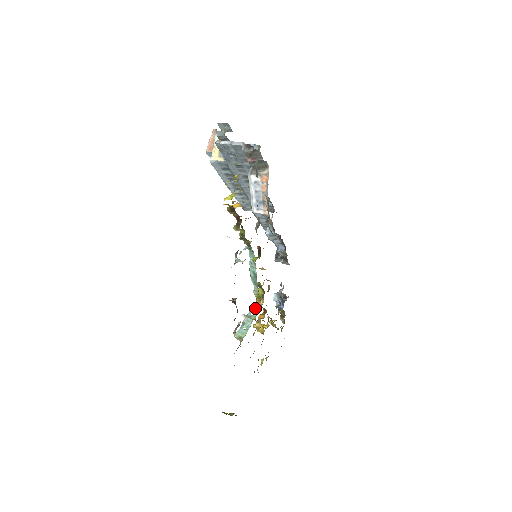
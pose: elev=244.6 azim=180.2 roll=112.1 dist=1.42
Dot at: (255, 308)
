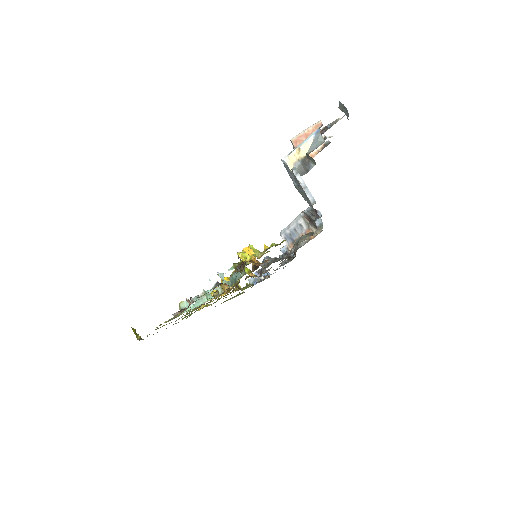
Dot at: (219, 289)
